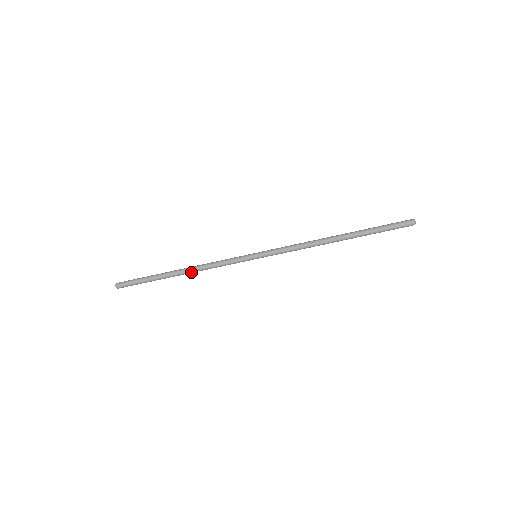
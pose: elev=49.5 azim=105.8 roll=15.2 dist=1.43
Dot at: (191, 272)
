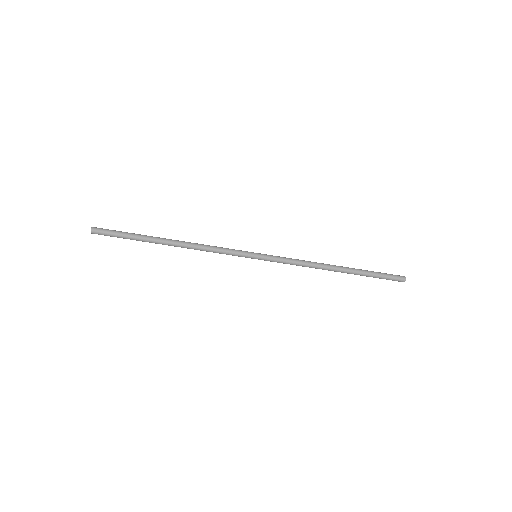
Dot at: (184, 247)
